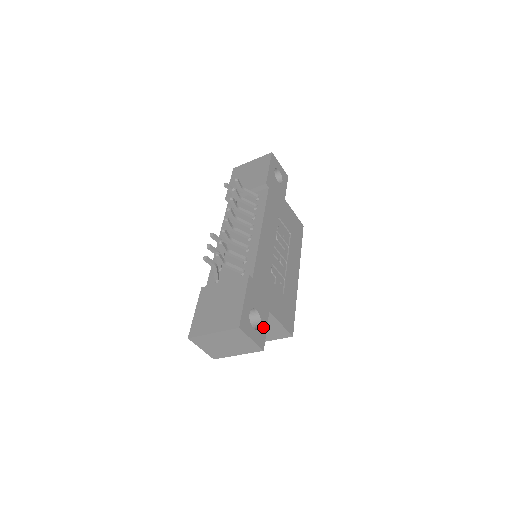
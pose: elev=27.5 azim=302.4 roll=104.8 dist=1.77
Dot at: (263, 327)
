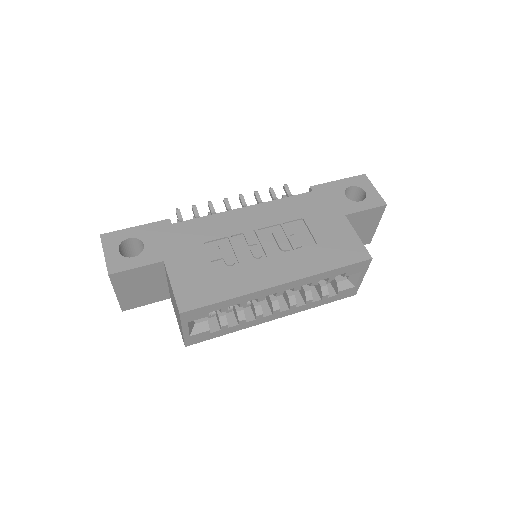
Dot at: (135, 262)
